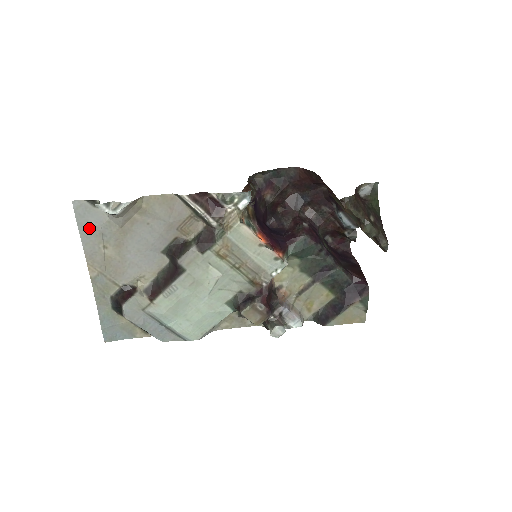
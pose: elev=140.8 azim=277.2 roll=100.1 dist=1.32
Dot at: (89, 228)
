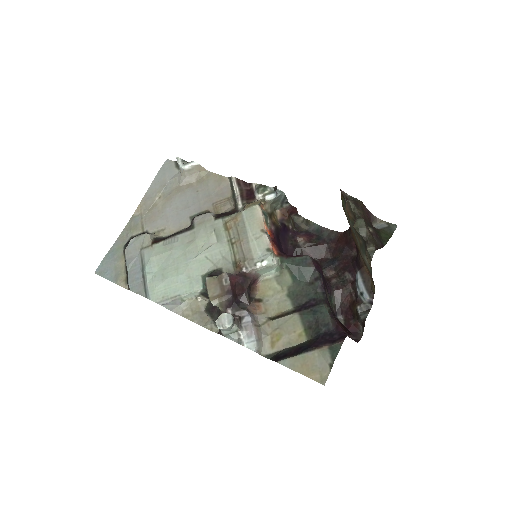
Dot at: (161, 179)
